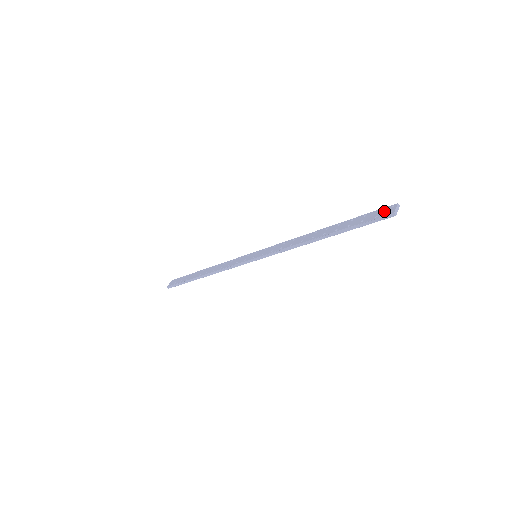
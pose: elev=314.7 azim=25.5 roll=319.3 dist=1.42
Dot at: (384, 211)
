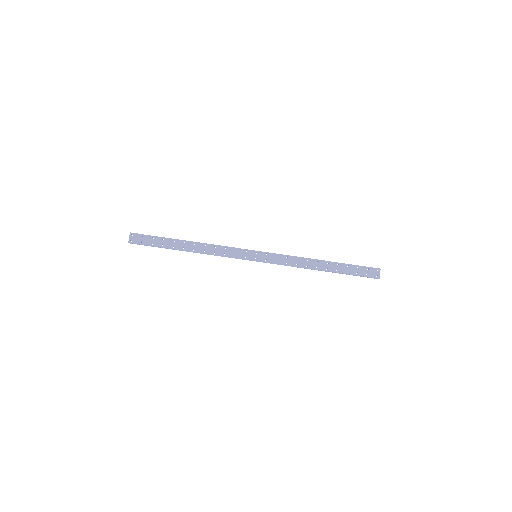
Dot at: (372, 272)
